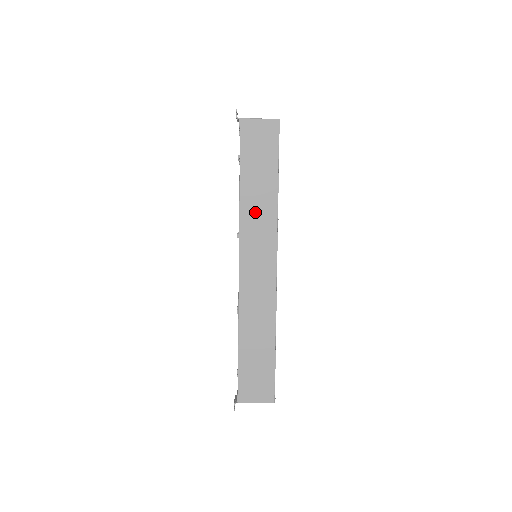
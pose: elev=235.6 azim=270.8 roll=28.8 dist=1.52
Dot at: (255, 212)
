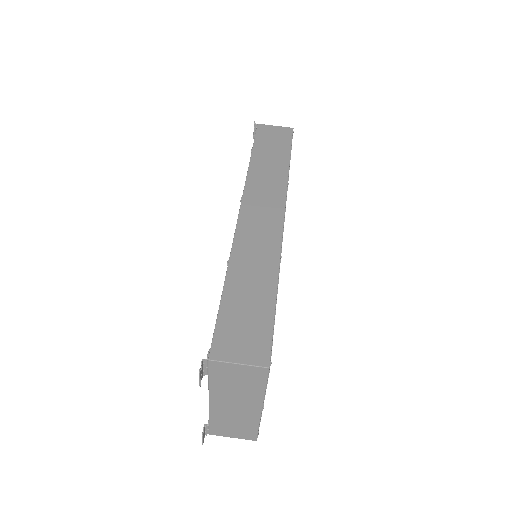
Dot at: (264, 175)
